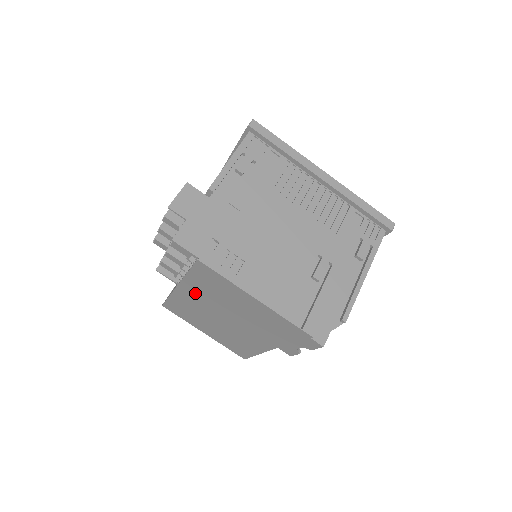
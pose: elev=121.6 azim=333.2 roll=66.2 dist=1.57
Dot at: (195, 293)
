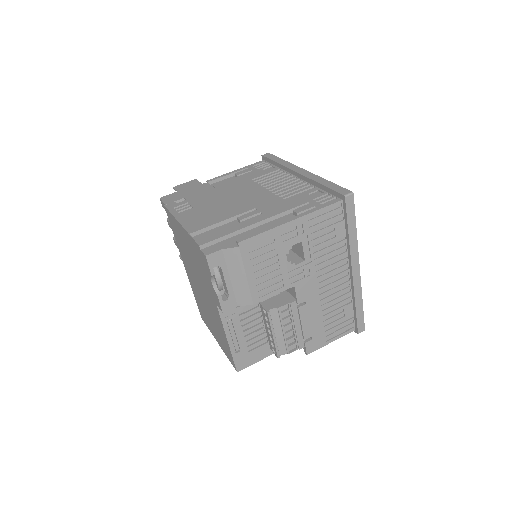
Dot at: (186, 264)
